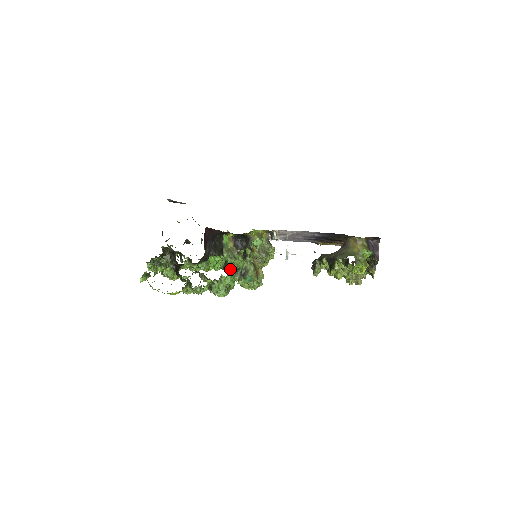
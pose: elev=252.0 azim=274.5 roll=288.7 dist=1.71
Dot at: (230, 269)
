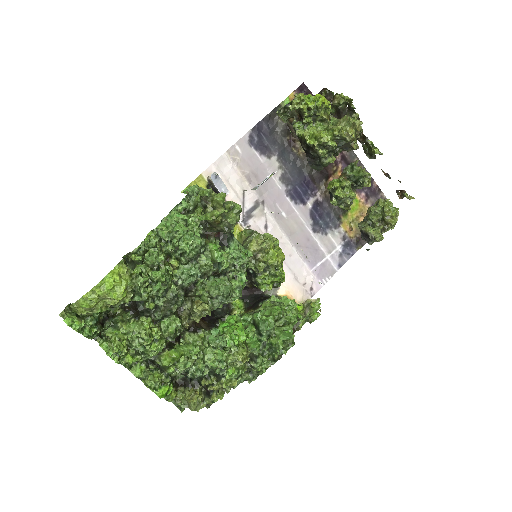
Dot at: (264, 322)
